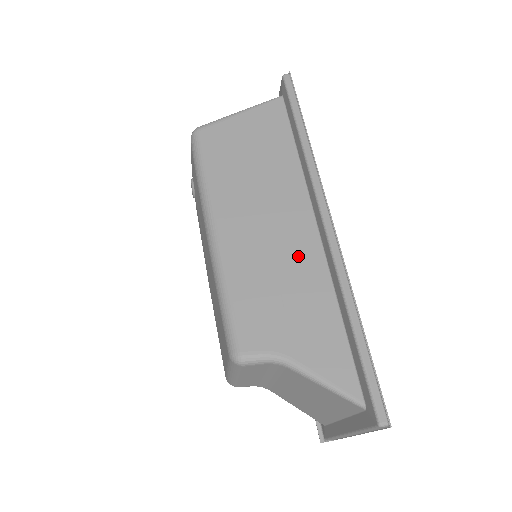
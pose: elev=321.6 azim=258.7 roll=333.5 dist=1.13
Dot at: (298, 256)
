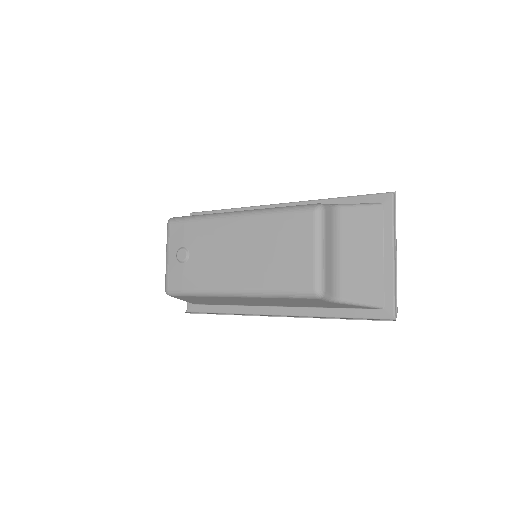
Dot at: occluded
